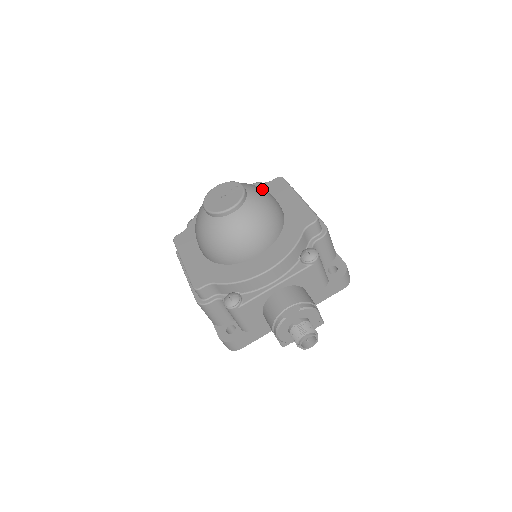
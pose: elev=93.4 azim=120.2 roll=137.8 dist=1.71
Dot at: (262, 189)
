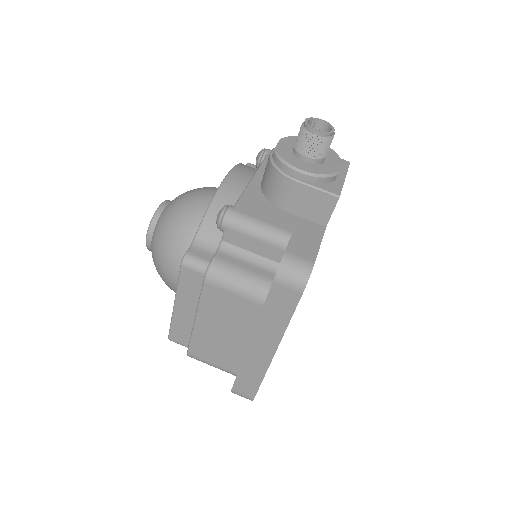
Dot at: occluded
